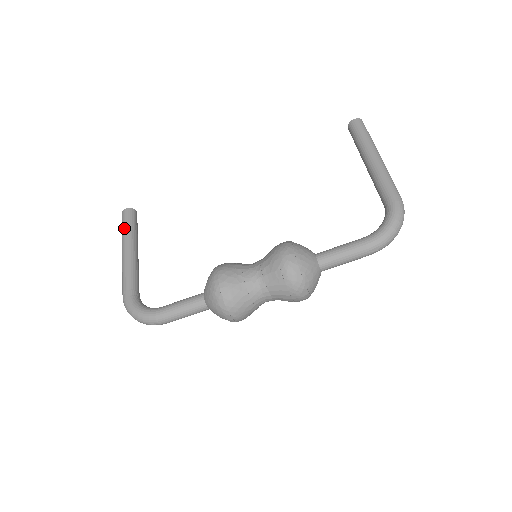
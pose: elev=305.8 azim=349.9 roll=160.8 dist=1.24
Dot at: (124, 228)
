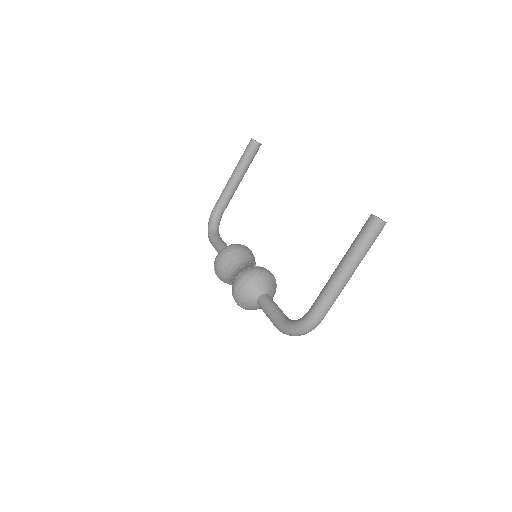
Dot at: (241, 156)
